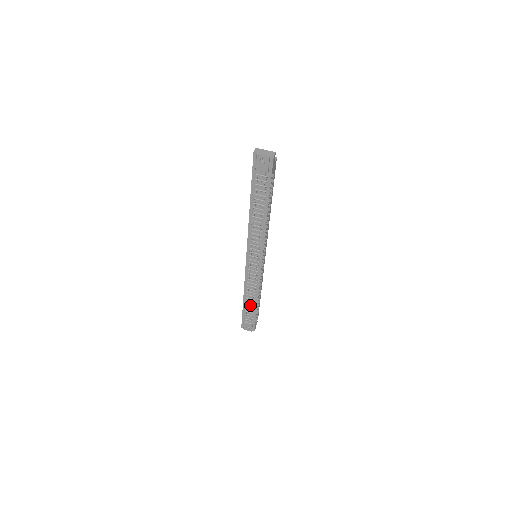
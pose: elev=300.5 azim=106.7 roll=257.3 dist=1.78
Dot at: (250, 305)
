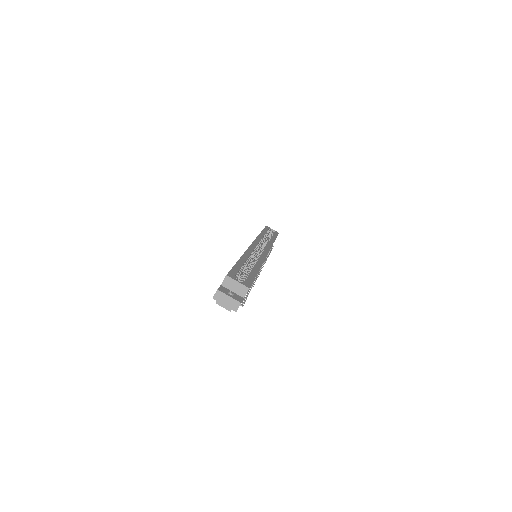
Dot at: occluded
